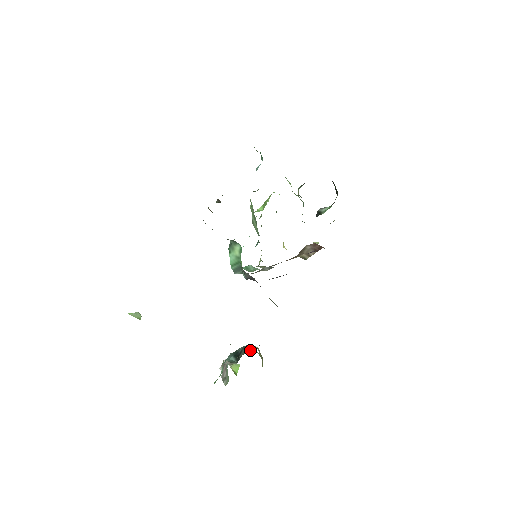
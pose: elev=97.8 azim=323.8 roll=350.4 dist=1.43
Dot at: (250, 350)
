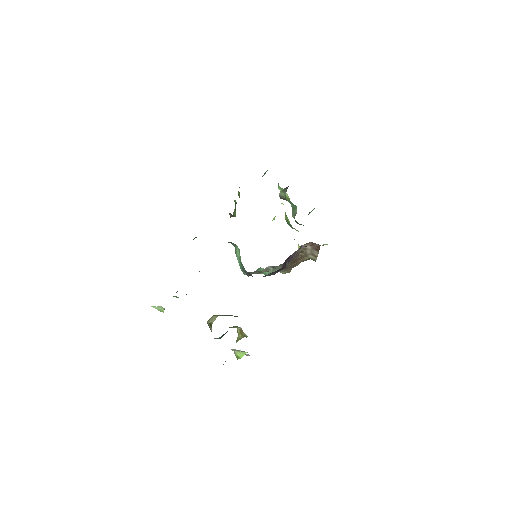
Dot at: occluded
